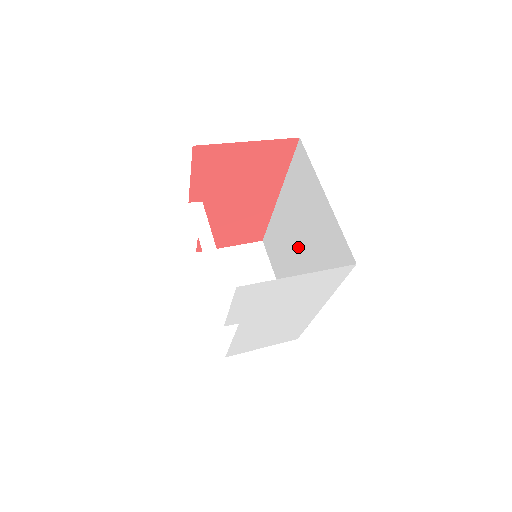
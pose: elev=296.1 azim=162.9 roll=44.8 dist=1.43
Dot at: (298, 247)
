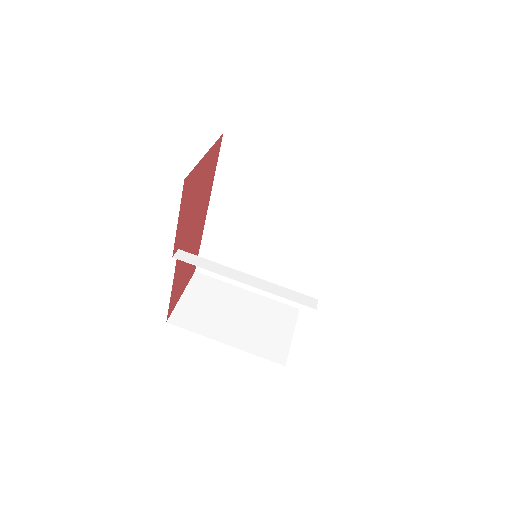
Dot at: (265, 230)
